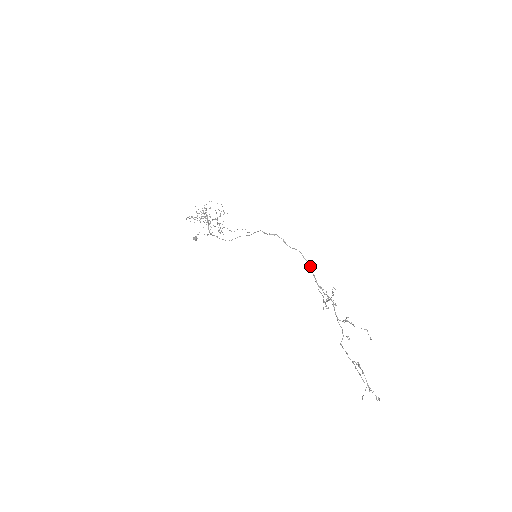
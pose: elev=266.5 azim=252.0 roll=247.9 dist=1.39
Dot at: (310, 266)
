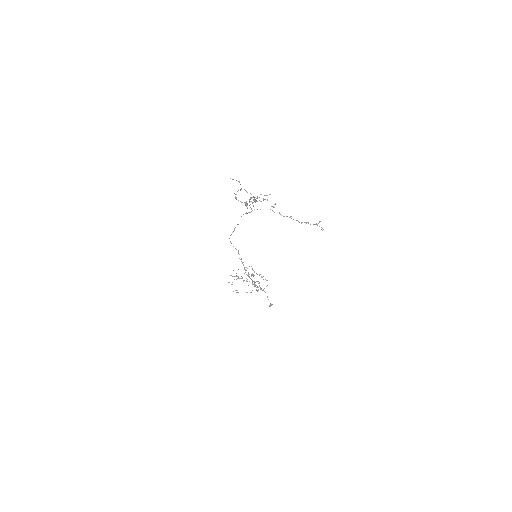
Dot at: (246, 213)
